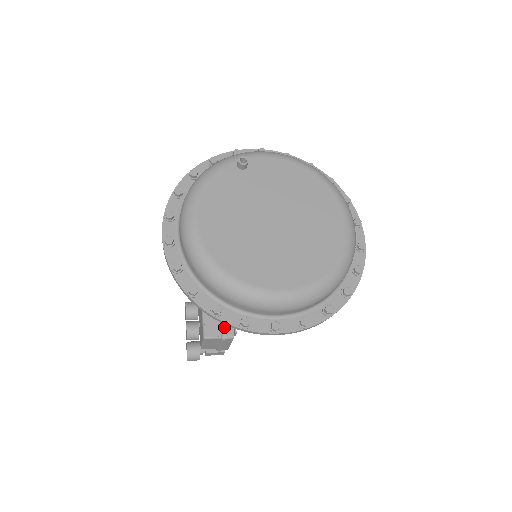
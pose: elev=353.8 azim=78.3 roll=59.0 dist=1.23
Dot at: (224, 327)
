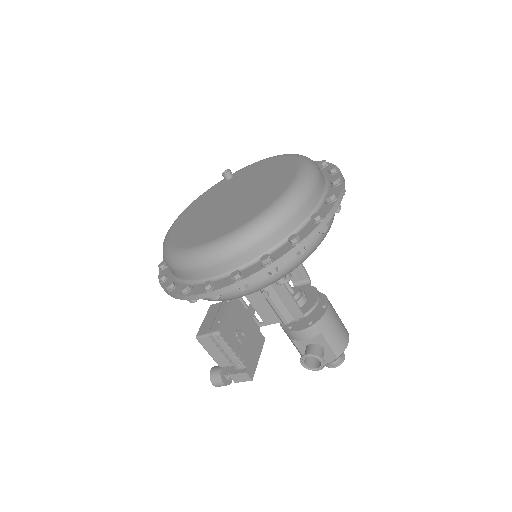
Dot at: (213, 324)
